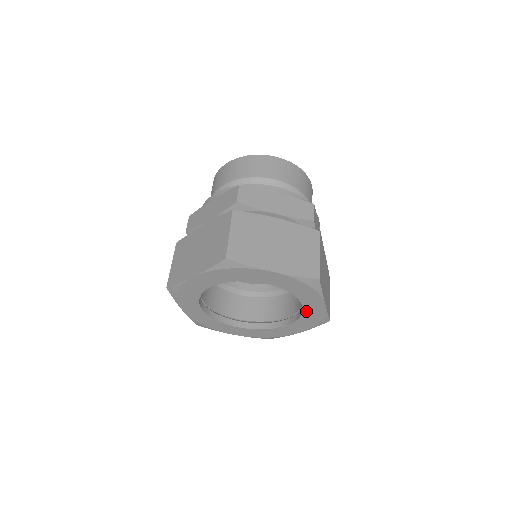
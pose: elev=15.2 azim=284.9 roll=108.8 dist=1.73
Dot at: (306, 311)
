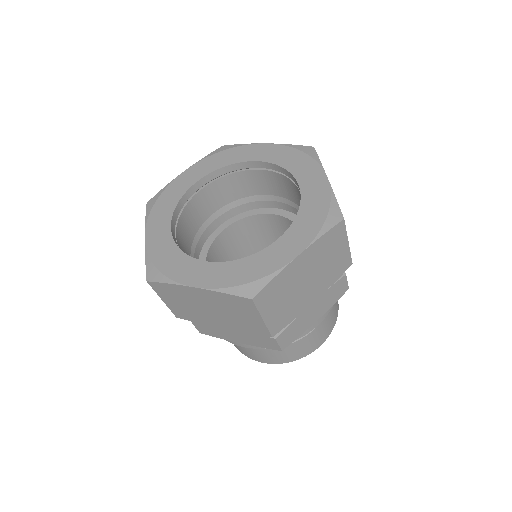
Dot at: (305, 197)
